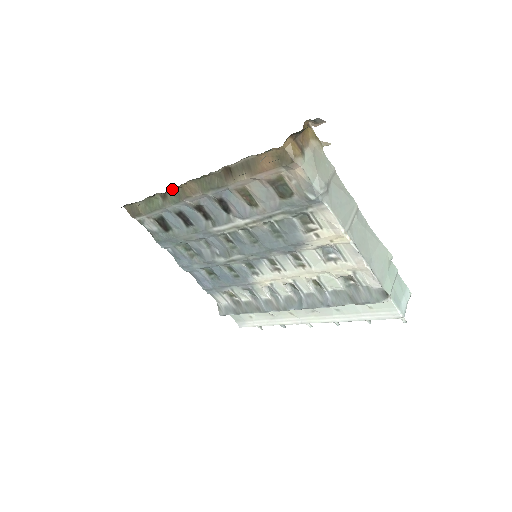
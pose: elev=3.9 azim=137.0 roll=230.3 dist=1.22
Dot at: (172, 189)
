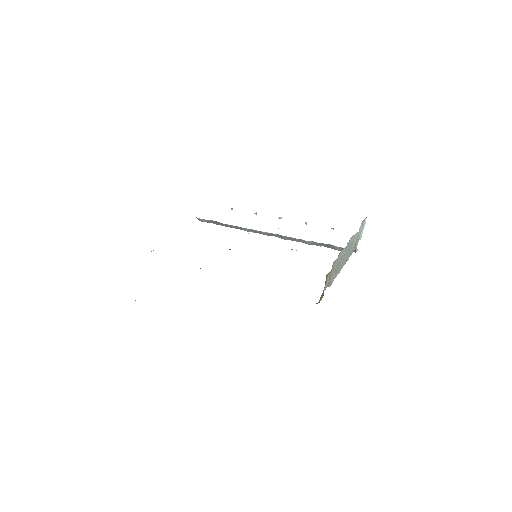
Dot at: occluded
